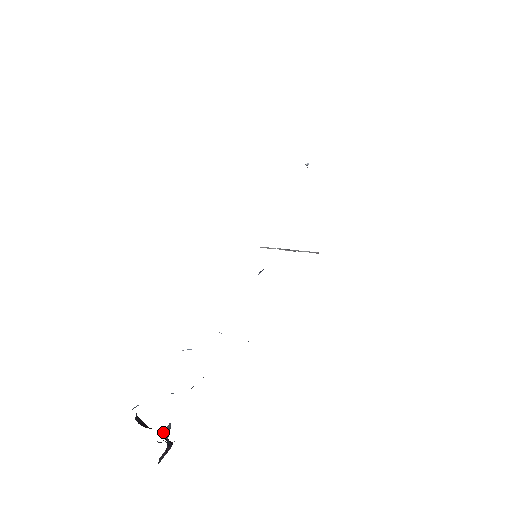
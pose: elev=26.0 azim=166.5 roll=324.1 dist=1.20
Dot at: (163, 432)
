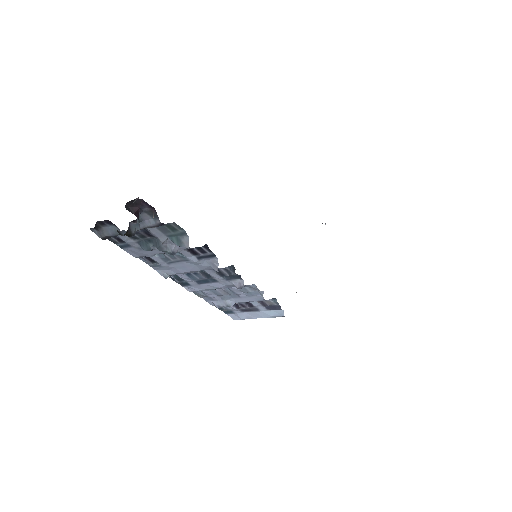
Dot at: (130, 223)
